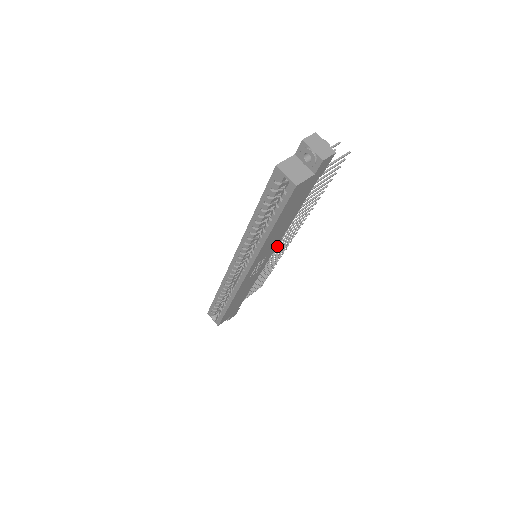
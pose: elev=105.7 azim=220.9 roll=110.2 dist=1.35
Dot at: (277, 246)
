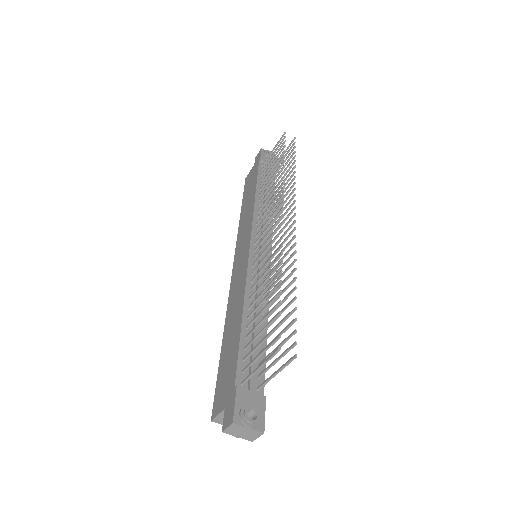
Dot at: occluded
